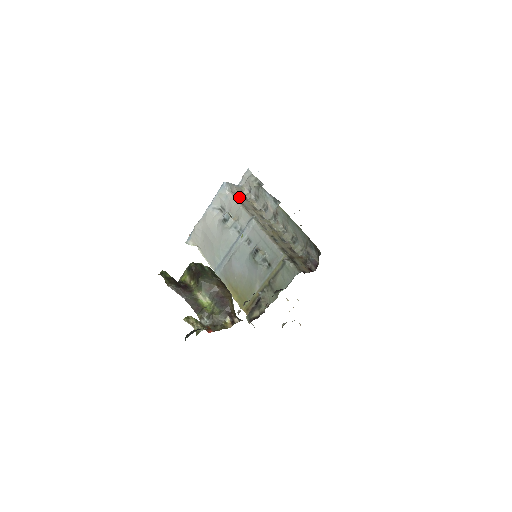
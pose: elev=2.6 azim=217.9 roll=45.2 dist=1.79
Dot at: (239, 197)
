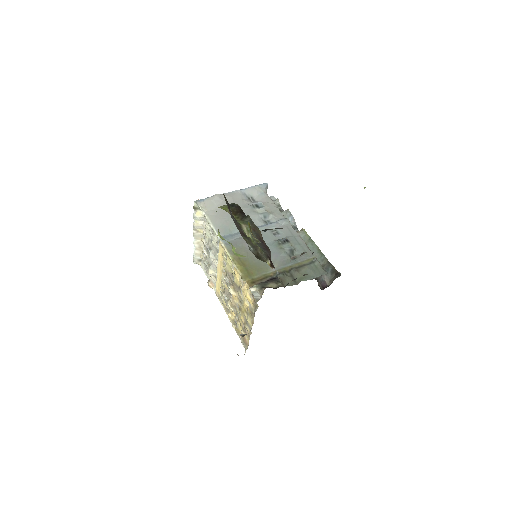
Dot at: occluded
